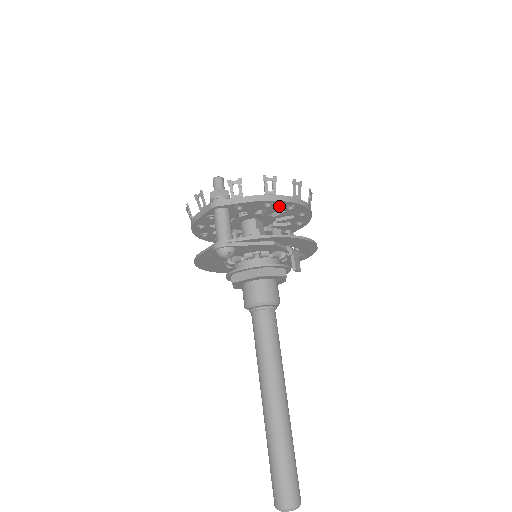
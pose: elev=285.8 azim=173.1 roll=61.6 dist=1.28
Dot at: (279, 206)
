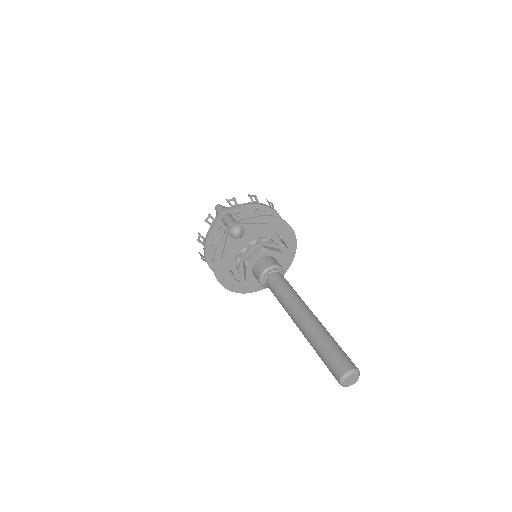
Dot at: (263, 213)
